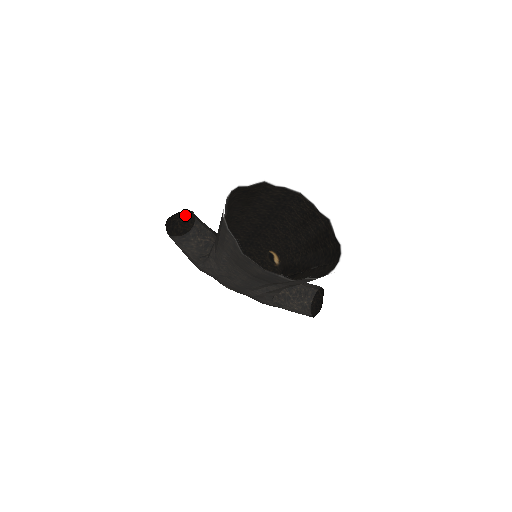
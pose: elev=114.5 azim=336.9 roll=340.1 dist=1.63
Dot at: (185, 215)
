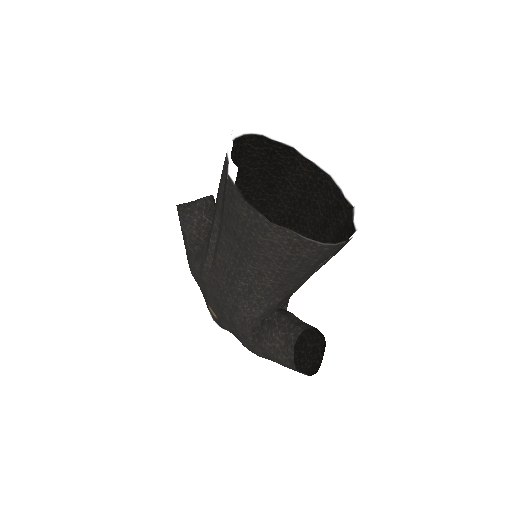
Dot at: occluded
